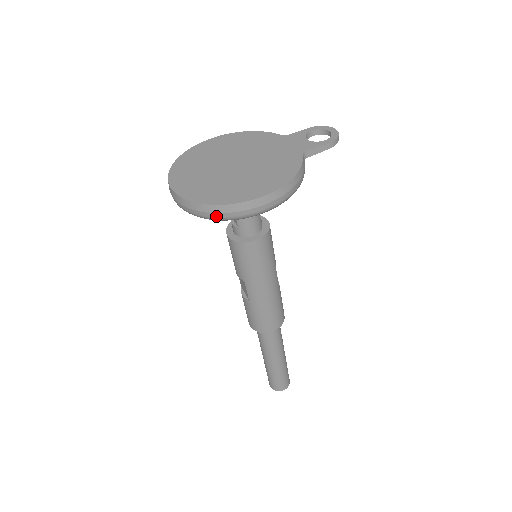
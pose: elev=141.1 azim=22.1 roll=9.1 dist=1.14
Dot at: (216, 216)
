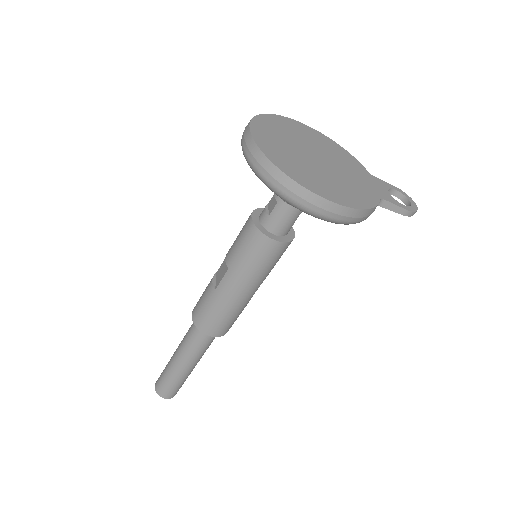
Dot at: (274, 183)
